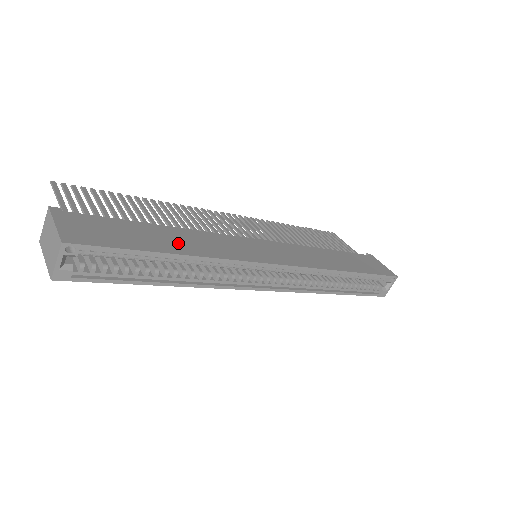
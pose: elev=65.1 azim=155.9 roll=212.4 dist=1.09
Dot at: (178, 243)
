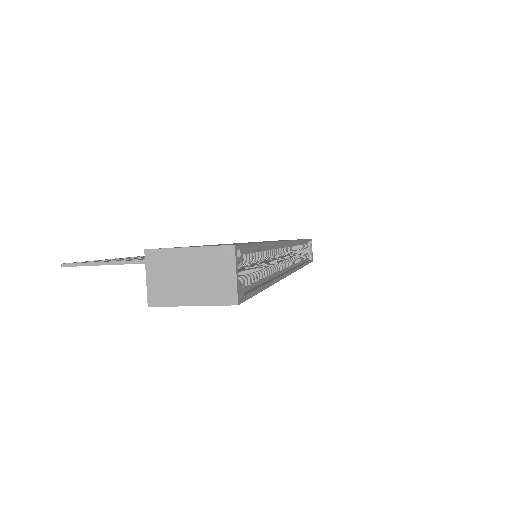
Dot at: occluded
